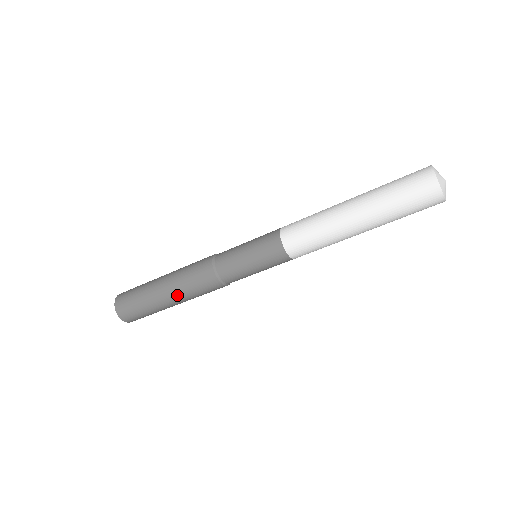
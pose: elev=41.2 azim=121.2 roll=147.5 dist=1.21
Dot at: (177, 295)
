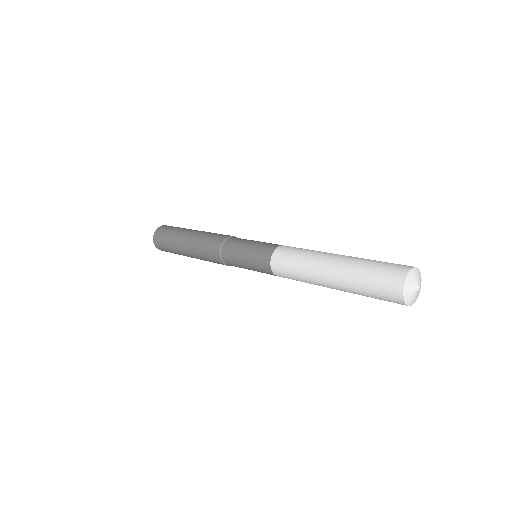
Dot at: occluded
